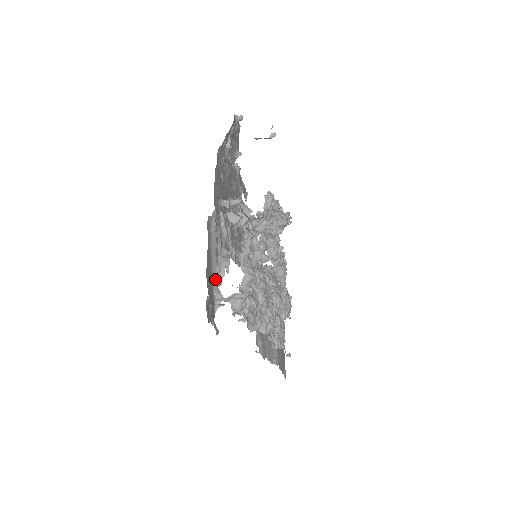
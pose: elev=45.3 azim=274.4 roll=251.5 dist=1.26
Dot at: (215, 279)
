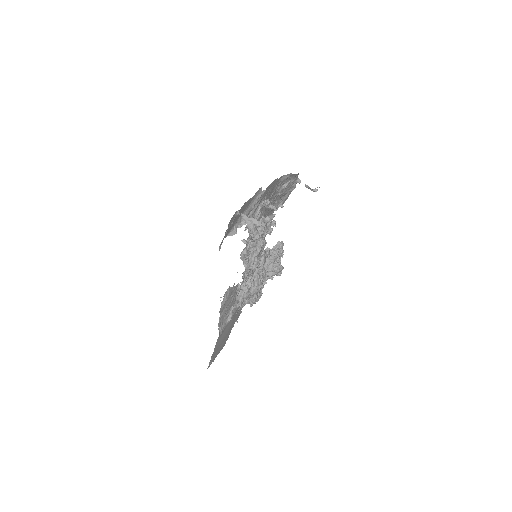
Dot at: (240, 221)
